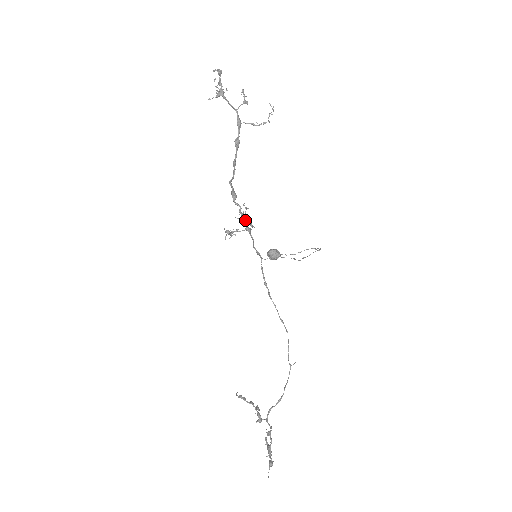
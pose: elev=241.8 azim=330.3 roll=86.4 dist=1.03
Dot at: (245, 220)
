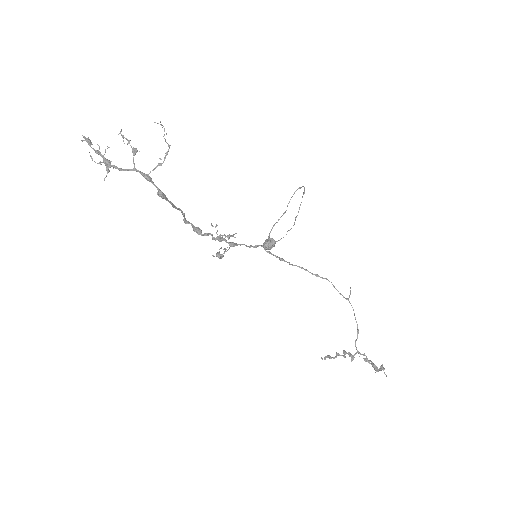
Dot at: occluded
